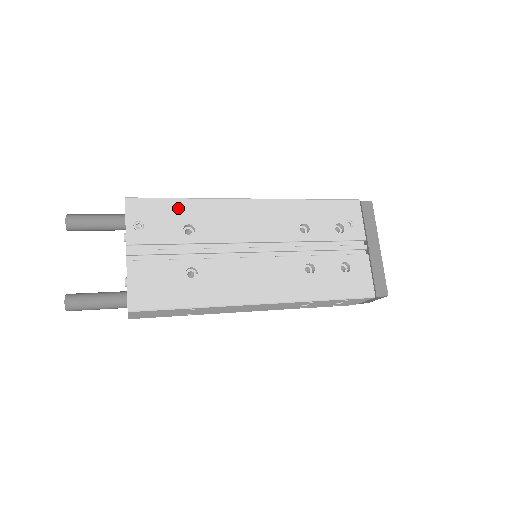
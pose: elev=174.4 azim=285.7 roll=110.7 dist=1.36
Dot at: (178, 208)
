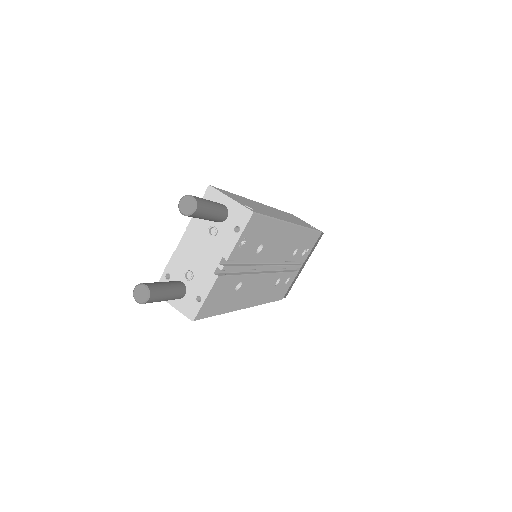
Dot at: (268, 228)
